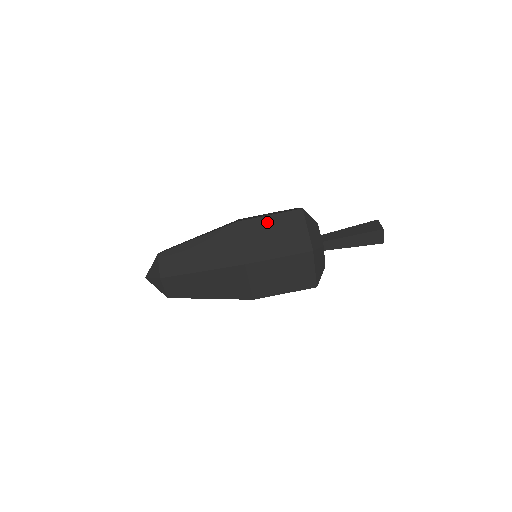
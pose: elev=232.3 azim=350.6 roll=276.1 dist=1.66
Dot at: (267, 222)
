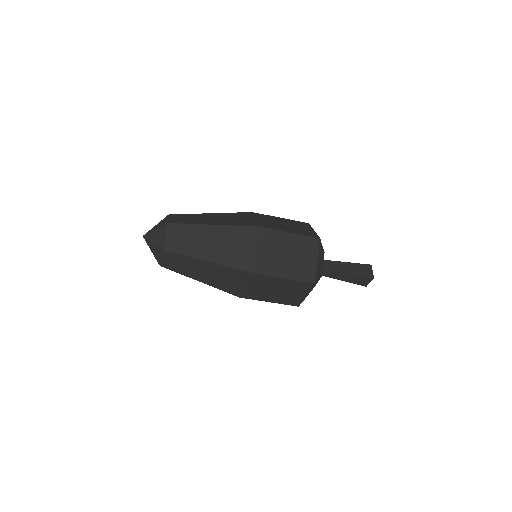
Dot at: (285, 239)
